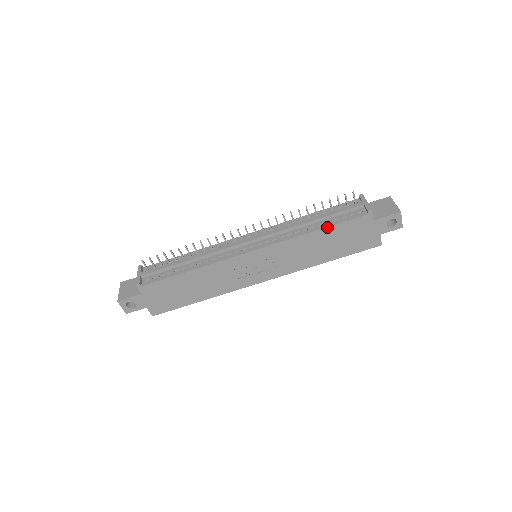
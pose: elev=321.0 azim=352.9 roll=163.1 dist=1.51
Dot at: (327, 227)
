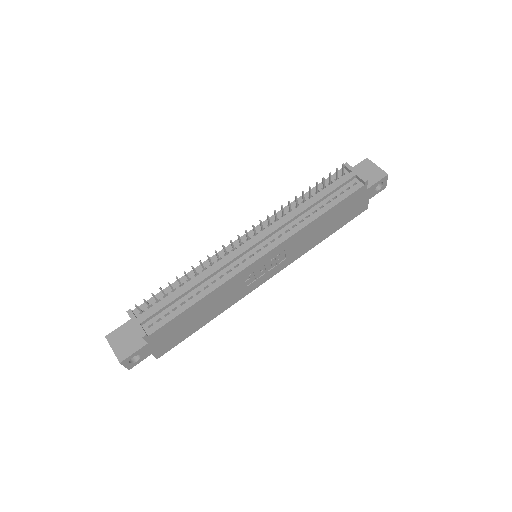
Dot at: (330, 208)
